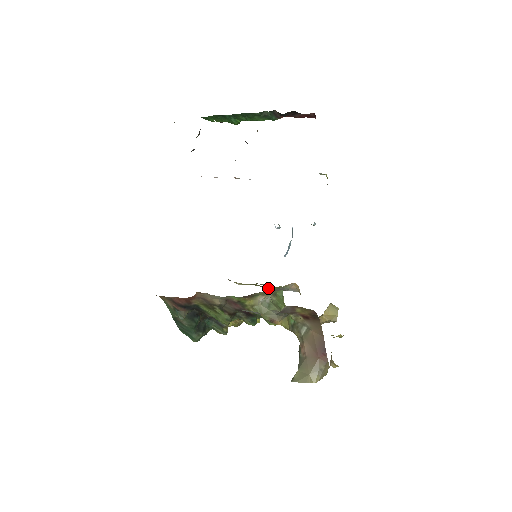
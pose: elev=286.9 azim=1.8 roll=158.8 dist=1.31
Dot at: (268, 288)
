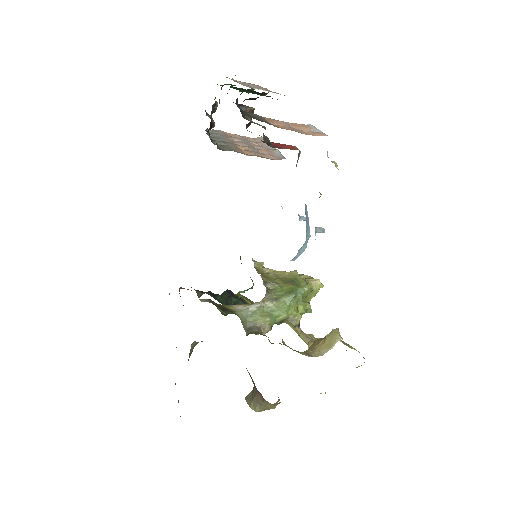
Dot at: (272, 290)
